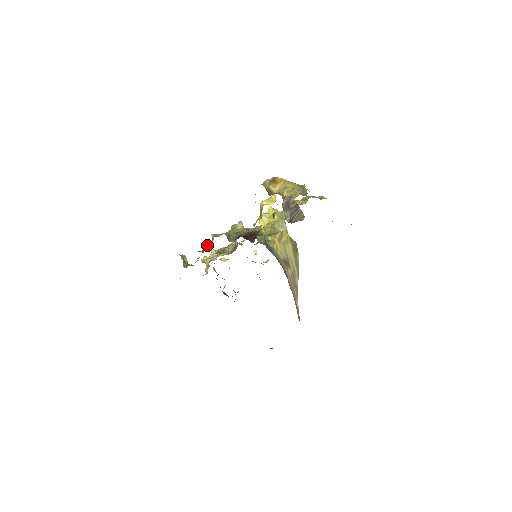
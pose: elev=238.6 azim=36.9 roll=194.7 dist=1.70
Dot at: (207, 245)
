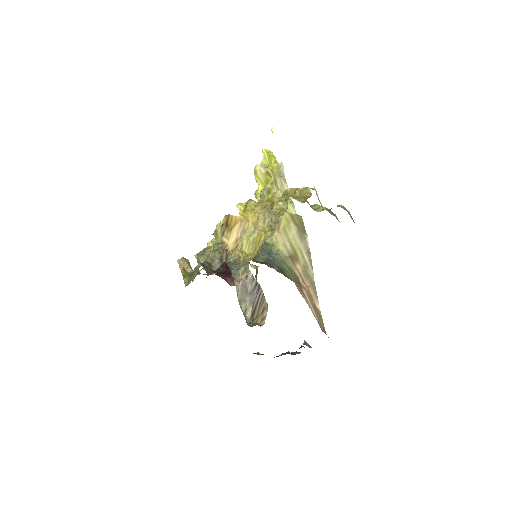
Dot at: (194, 271)
